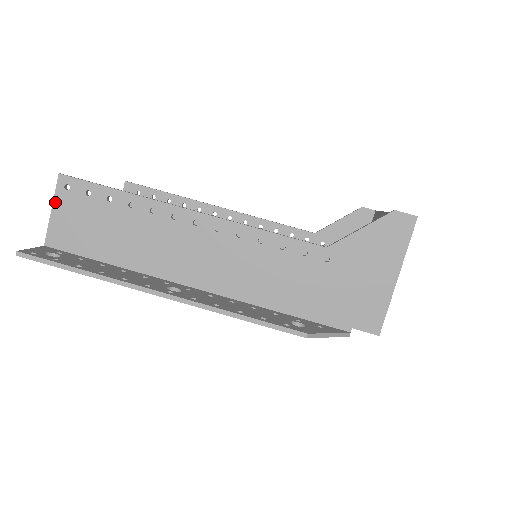
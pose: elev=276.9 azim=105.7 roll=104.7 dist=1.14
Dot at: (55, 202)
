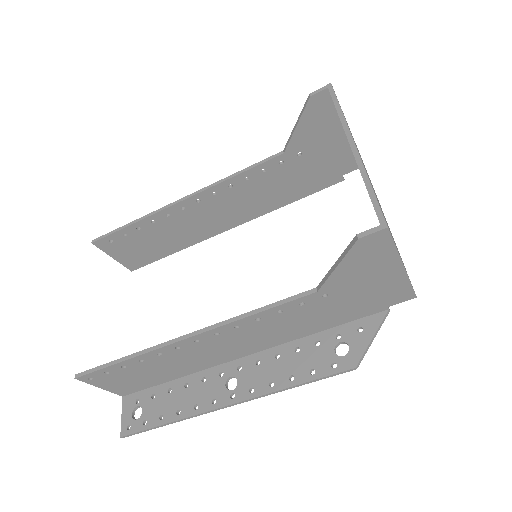
Dot at: (96, 386)
